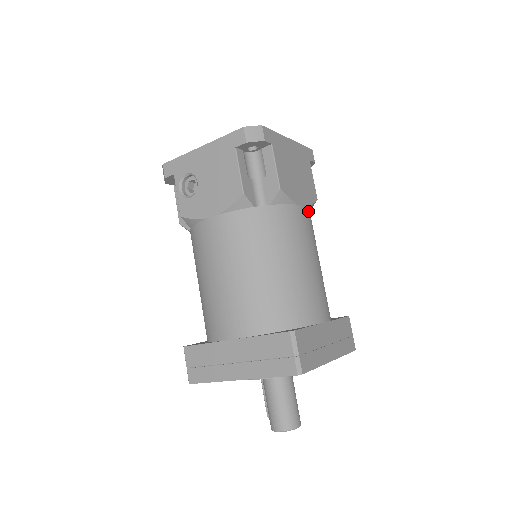
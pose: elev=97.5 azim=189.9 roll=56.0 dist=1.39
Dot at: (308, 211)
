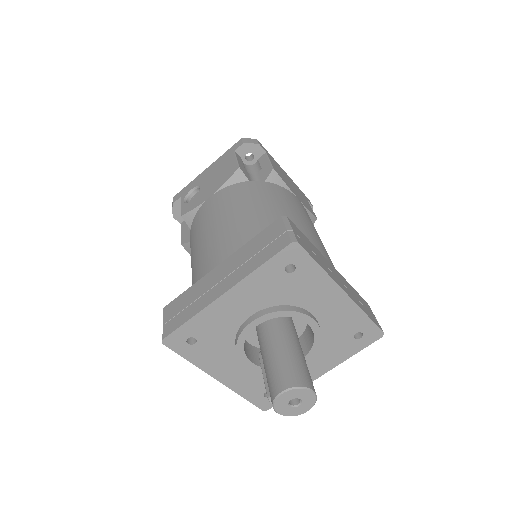
Dot at: occluded
